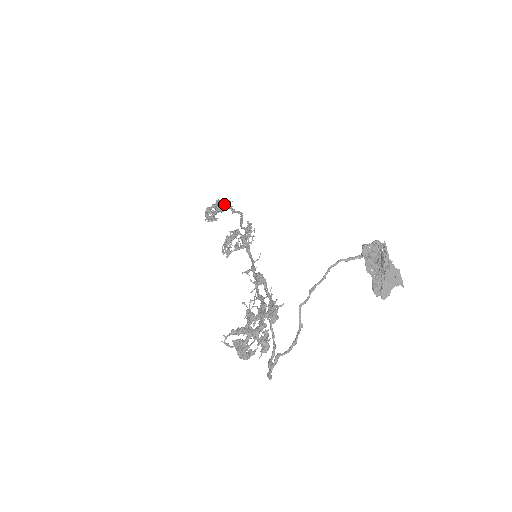
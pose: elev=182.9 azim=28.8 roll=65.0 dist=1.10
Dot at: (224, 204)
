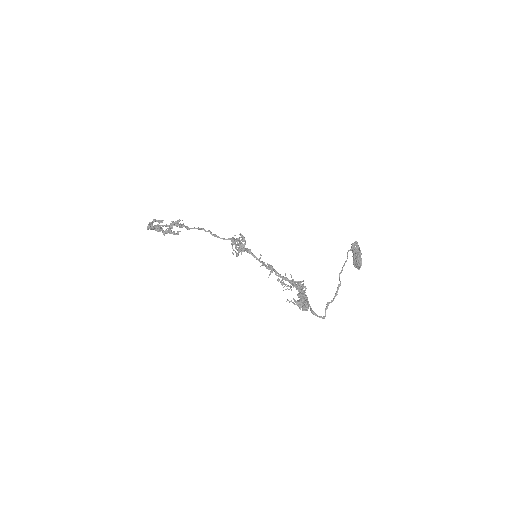
Dot at: (177, 222)
